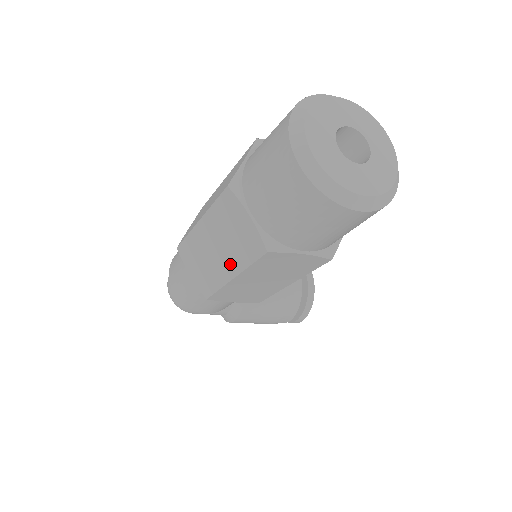
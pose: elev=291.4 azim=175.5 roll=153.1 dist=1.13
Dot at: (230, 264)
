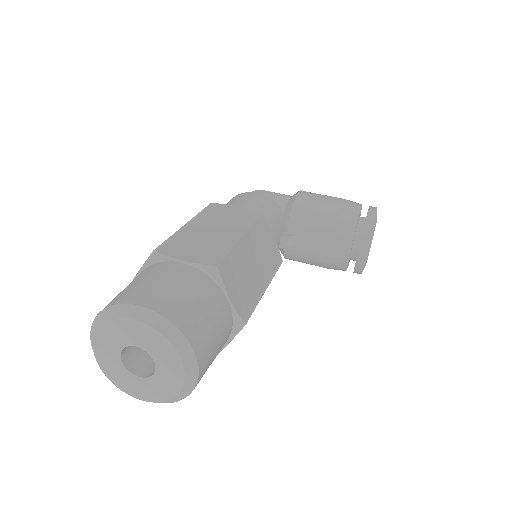
Dot at: occluded
